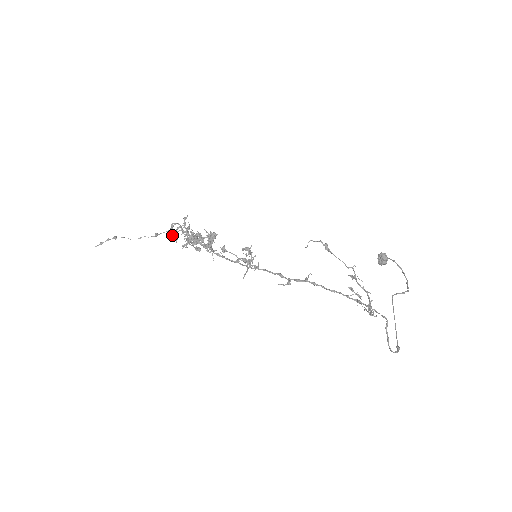
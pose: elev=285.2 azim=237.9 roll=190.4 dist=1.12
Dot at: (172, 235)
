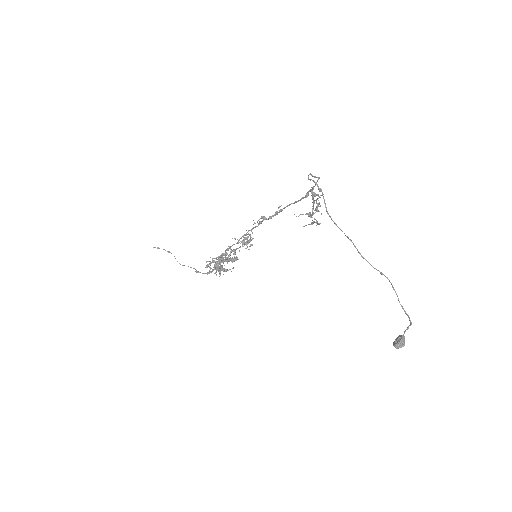
Dot at: (207, 265)
